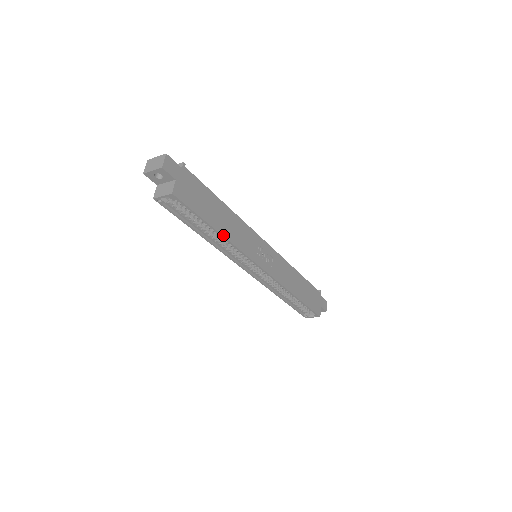
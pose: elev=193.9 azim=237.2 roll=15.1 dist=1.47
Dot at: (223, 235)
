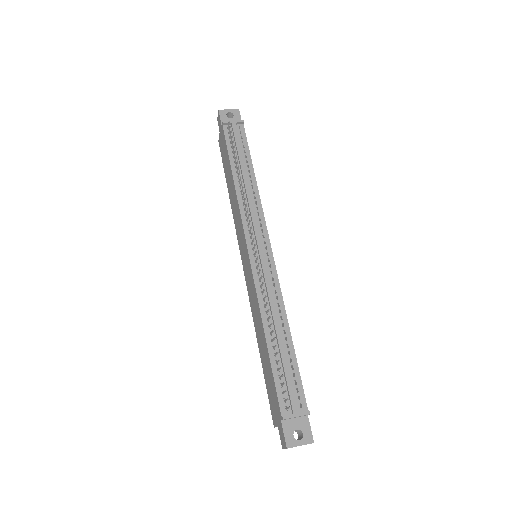
Dot at: occluded
